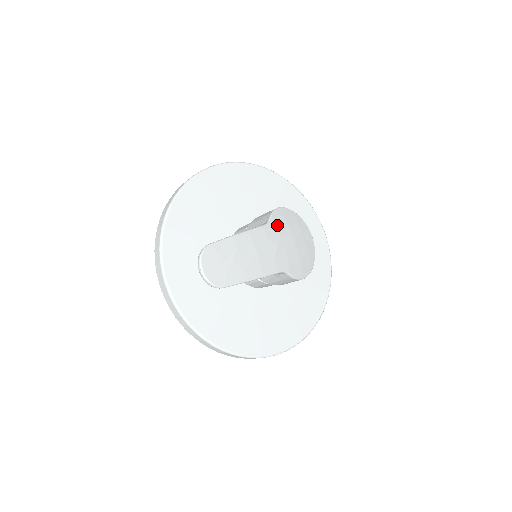
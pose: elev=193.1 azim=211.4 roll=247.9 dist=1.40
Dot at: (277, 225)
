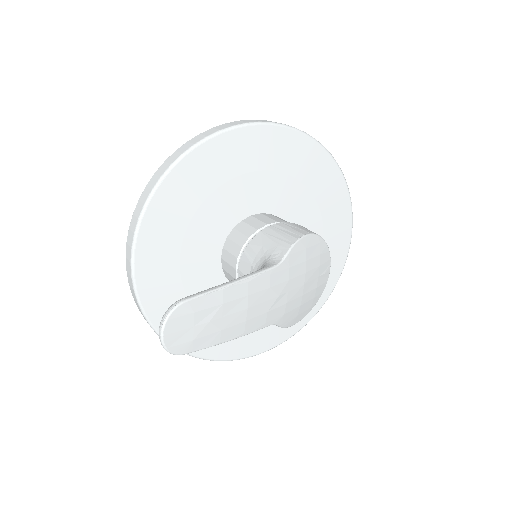
Dot at: (291, 265)
